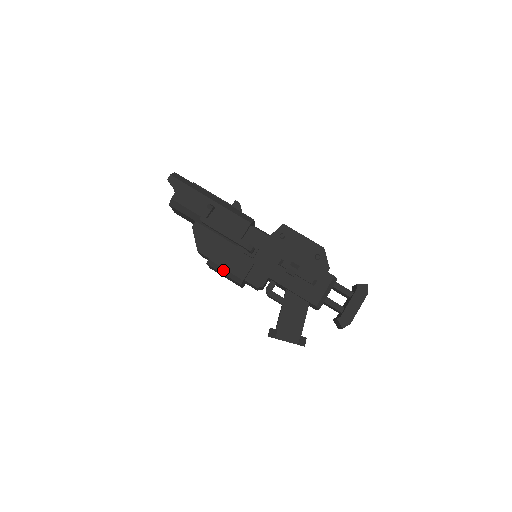
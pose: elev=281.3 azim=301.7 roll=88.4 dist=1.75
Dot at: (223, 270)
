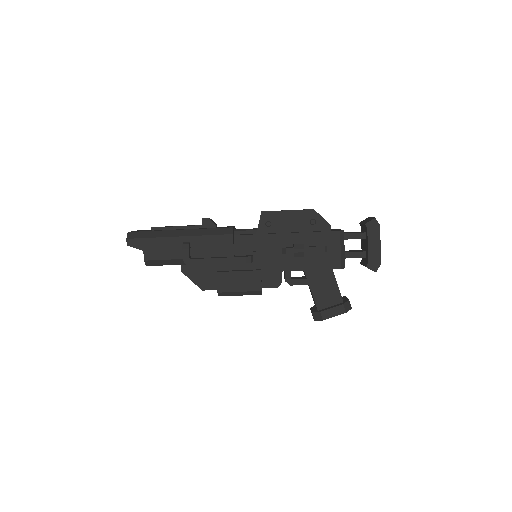
Dot at: (237, 293)
